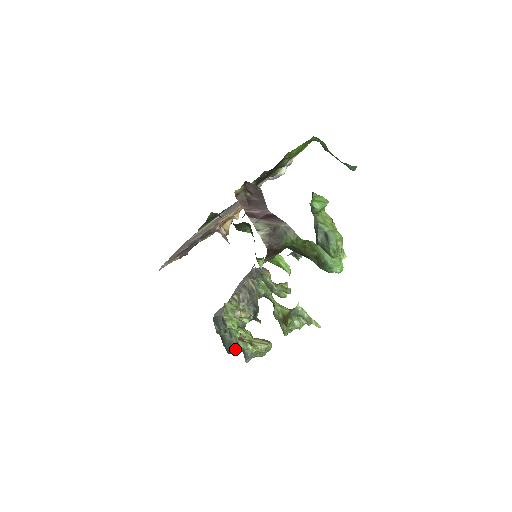
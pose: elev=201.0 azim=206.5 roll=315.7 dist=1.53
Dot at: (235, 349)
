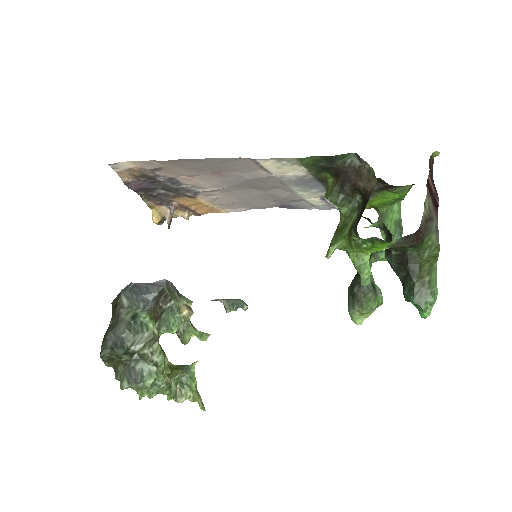
Dot at: (124, 354)
